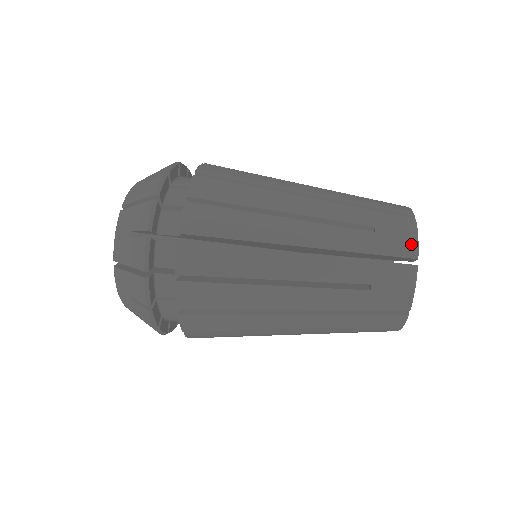
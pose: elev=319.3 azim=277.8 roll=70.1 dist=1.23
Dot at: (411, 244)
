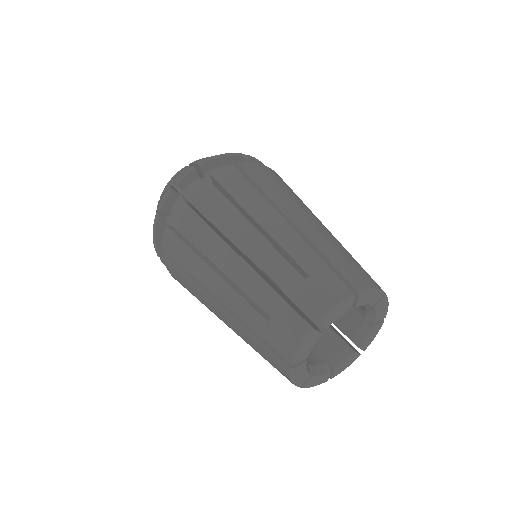
Dot at: (323, 308)
